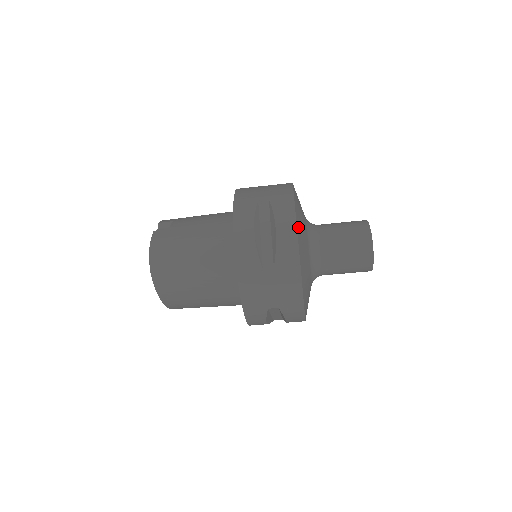
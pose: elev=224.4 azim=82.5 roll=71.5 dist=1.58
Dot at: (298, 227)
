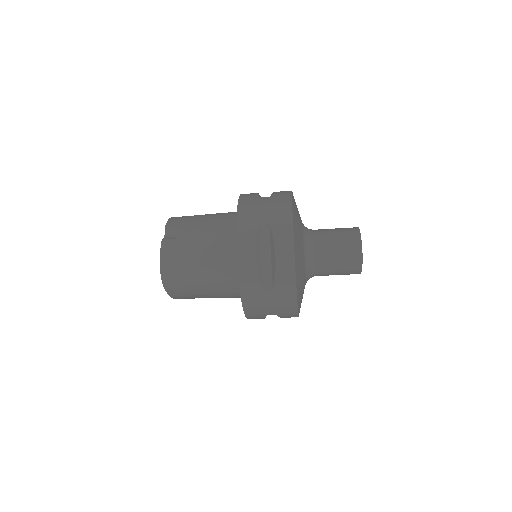
Dot at: (296, 254)
